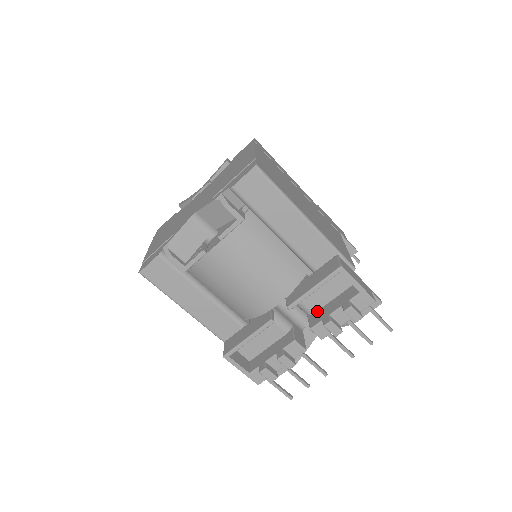
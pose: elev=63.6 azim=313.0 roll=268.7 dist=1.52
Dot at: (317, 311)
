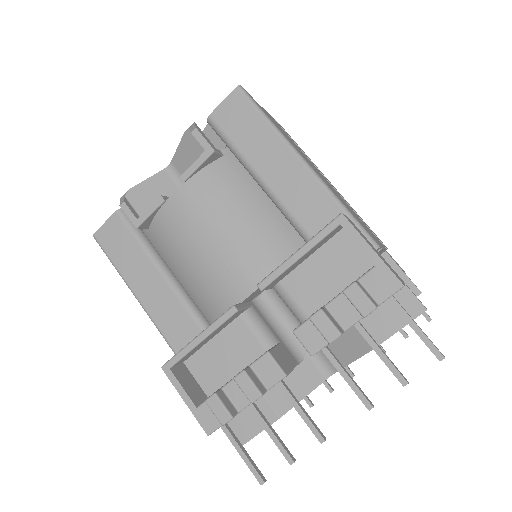
Dot at: occluded
